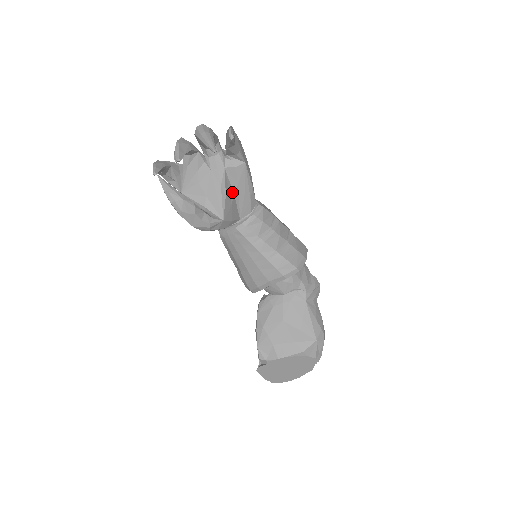
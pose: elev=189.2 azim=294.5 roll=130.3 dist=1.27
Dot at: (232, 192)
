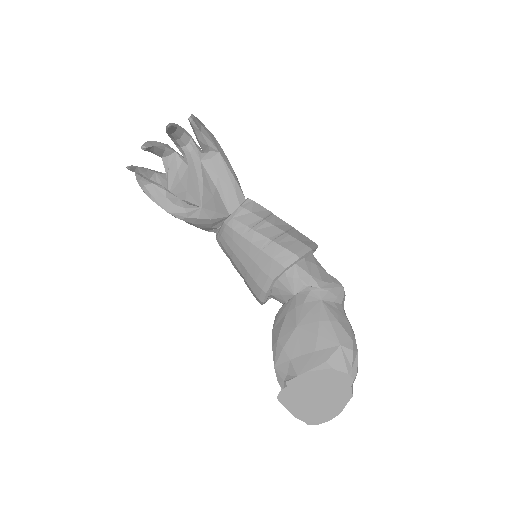
Dot at: (213, 185)
